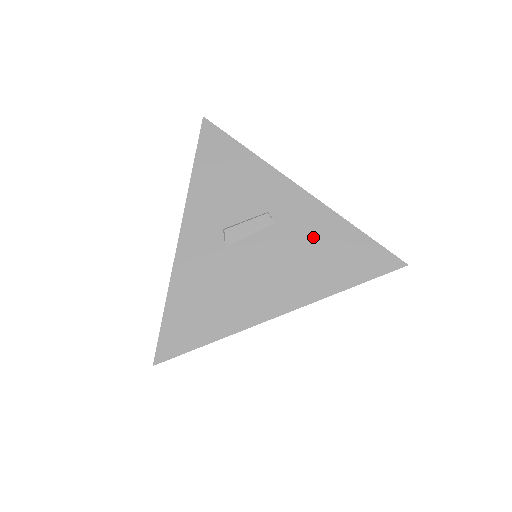
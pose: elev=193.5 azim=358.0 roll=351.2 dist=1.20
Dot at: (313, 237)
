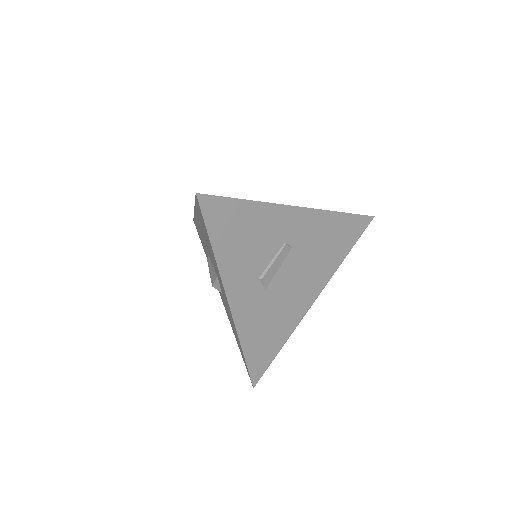
Dot at: (319, 239)
